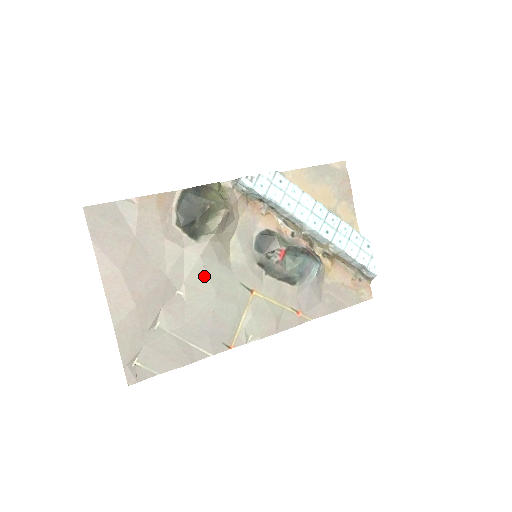
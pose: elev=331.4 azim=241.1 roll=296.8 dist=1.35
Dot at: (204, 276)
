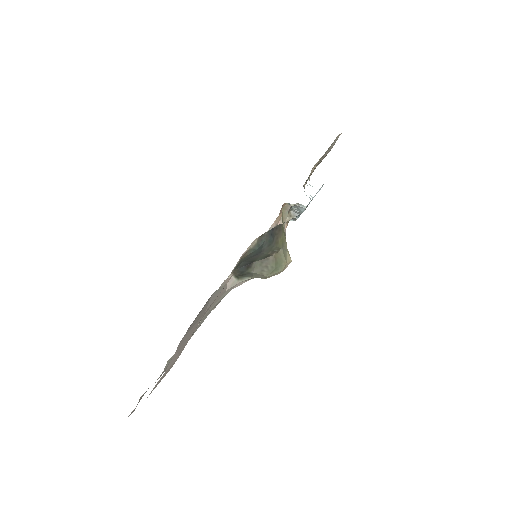
Dot at: occluded
